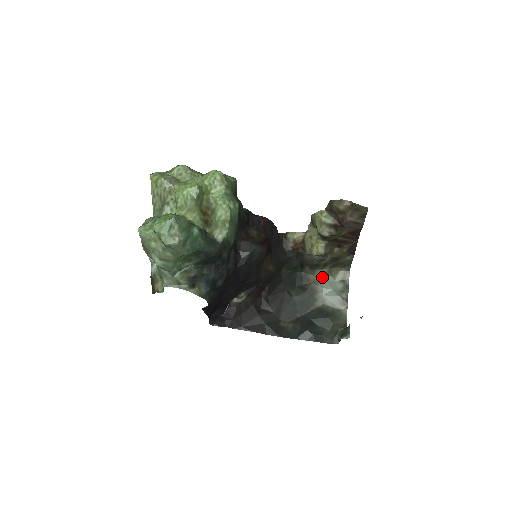
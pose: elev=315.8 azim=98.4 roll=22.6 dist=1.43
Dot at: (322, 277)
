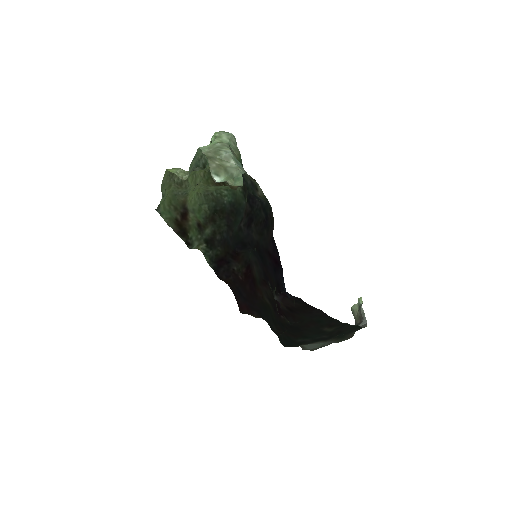
Dot at: occluded
